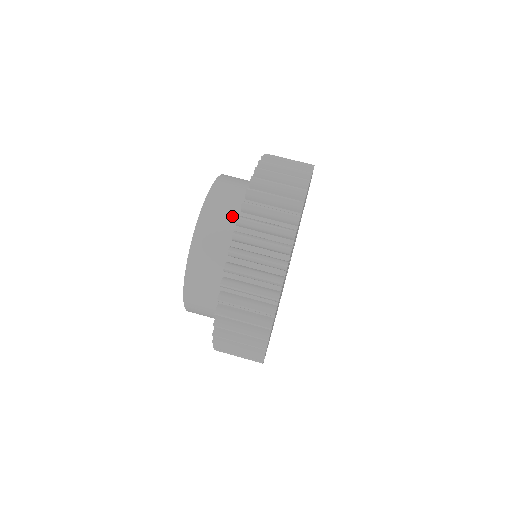
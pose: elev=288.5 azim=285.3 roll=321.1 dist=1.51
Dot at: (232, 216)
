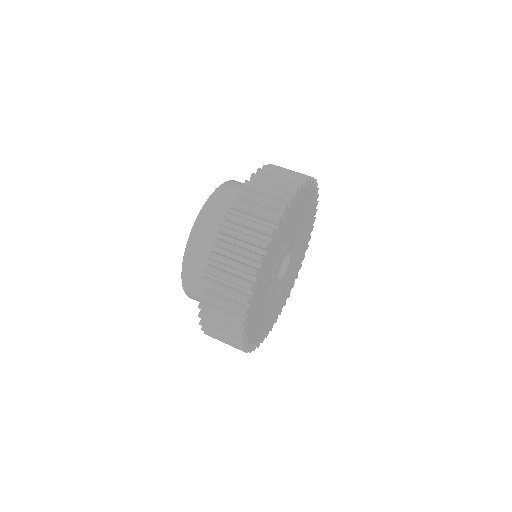
Dot at: (212, 250)
